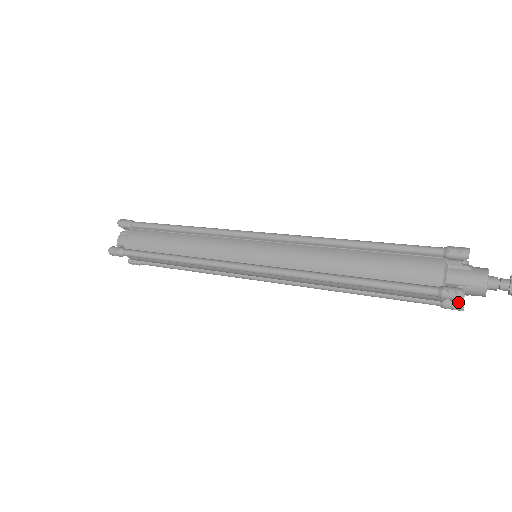
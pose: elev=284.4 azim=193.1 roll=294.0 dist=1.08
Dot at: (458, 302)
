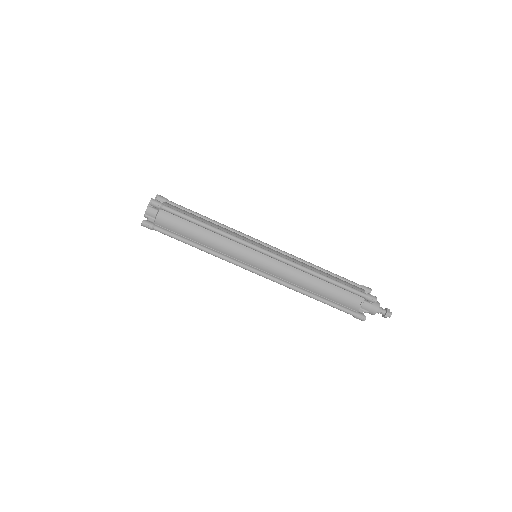
Dot at: occluded
